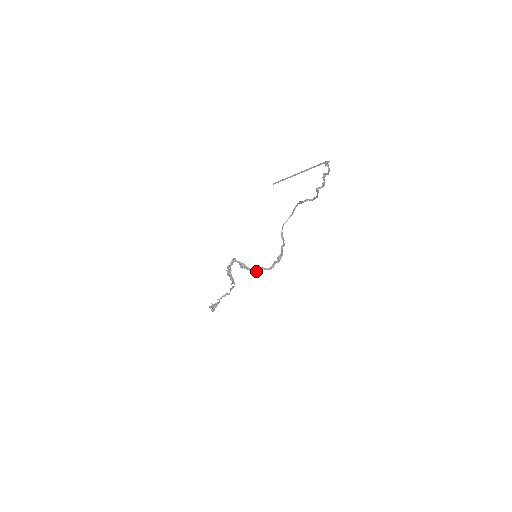
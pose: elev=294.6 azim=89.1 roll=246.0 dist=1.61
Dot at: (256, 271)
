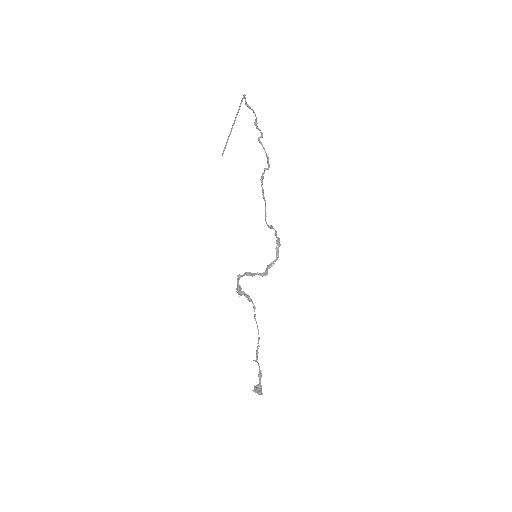
Dot at: (265, 271)
